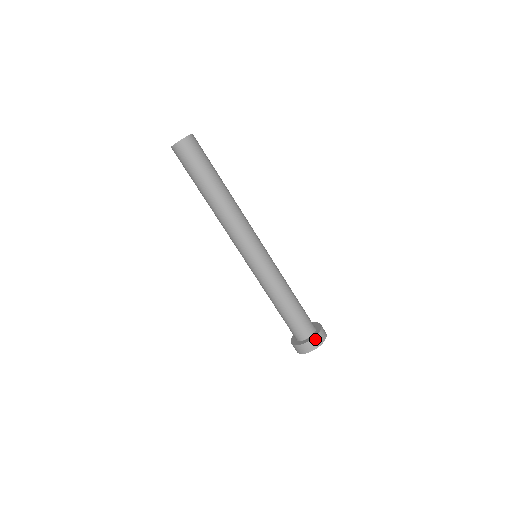
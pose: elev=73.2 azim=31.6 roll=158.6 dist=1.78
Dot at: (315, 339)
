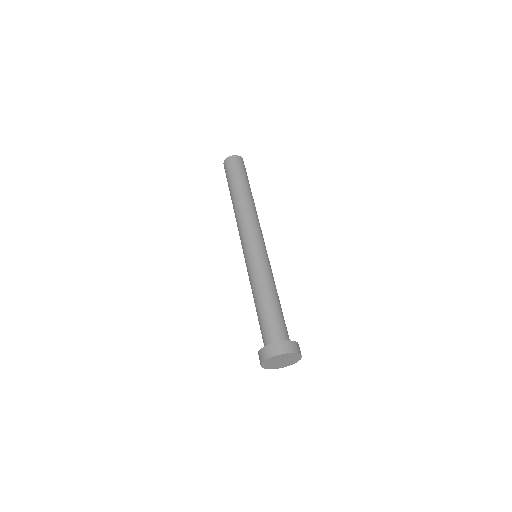
Dot at: (271, 346)
